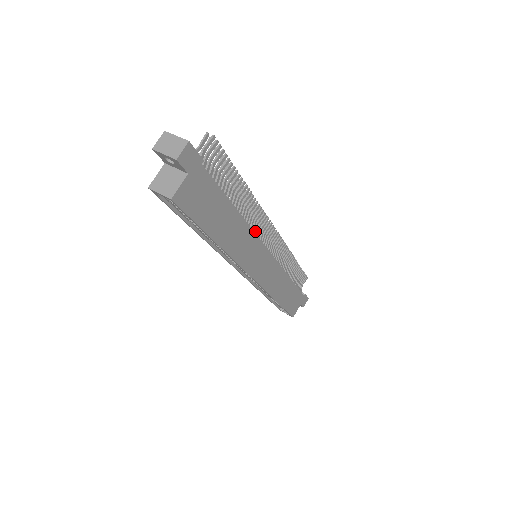
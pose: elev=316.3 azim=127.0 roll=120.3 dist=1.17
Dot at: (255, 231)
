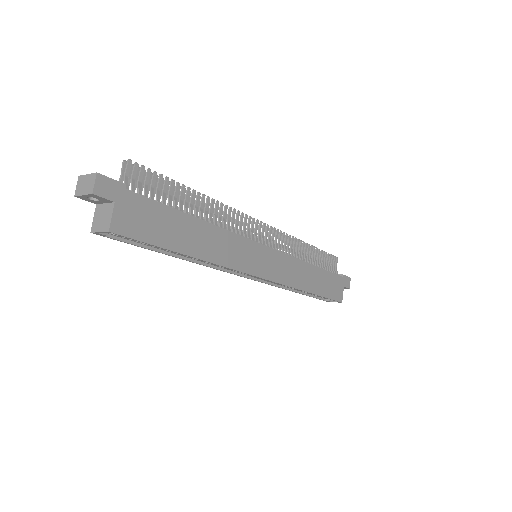
Dot at: (236, 232)
